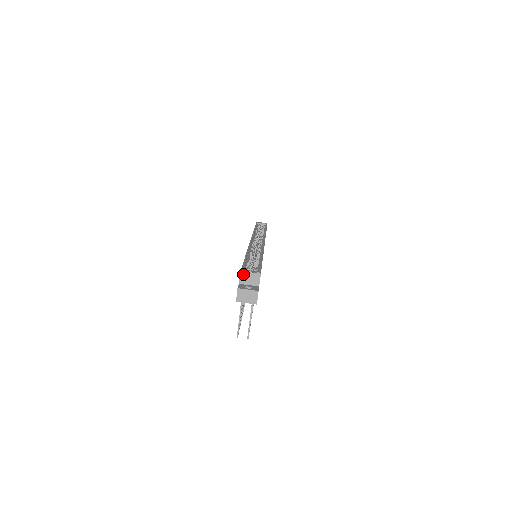
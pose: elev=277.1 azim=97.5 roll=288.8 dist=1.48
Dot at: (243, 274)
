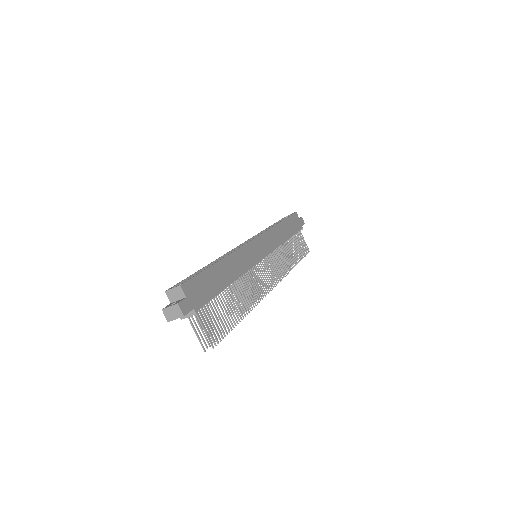
Dot at: (168, 293)
